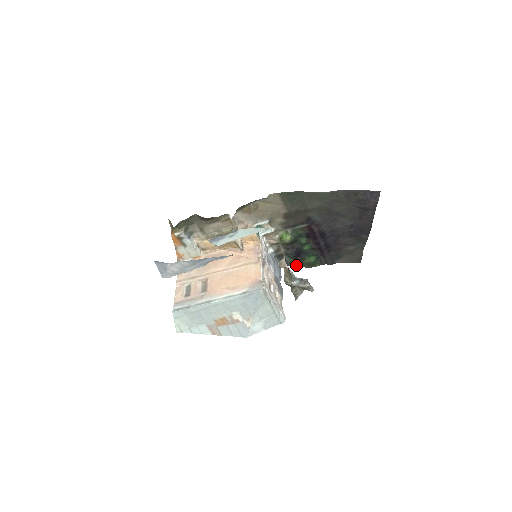
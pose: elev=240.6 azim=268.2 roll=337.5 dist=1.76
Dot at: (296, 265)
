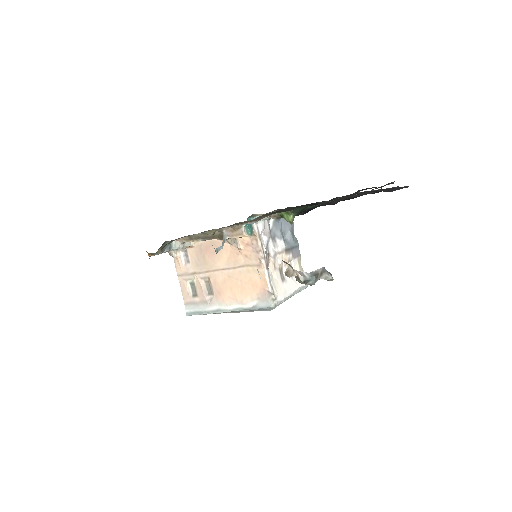
Dot at: occluded
